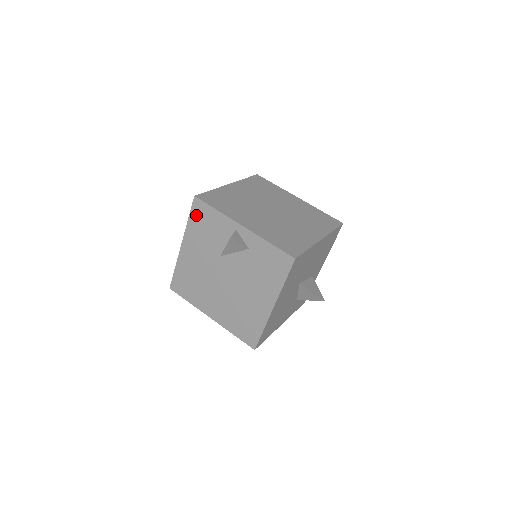
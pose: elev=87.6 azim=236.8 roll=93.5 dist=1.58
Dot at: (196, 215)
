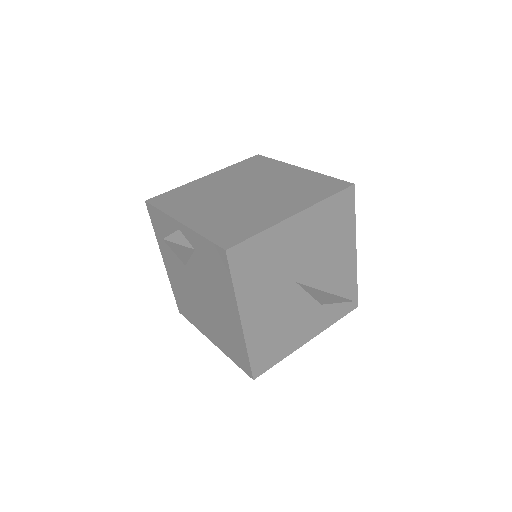
Dot at: (155, 222)
